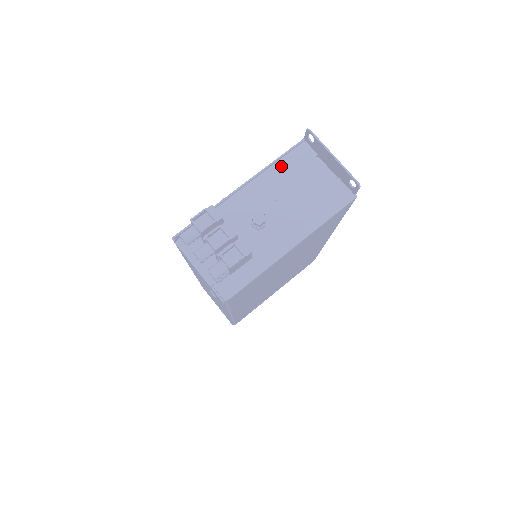
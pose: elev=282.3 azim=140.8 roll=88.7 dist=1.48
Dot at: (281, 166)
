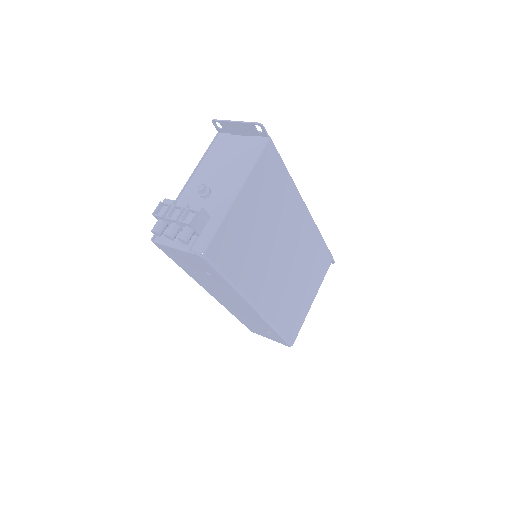
Dot at: (209, 155)
